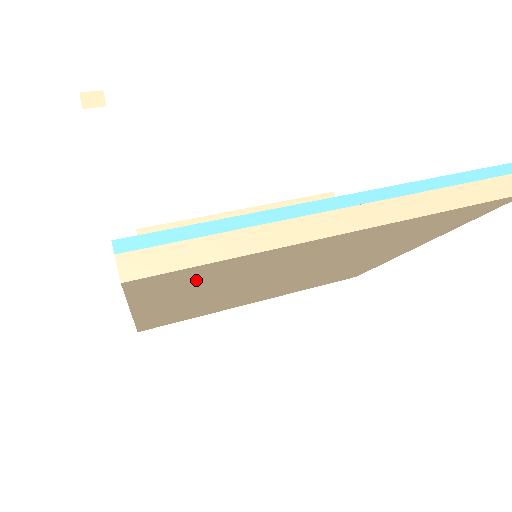
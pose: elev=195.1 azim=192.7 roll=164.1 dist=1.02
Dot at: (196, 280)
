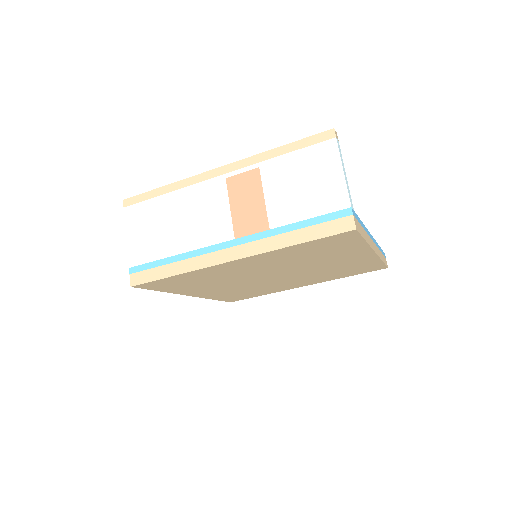
Dot at: (326, 247)
